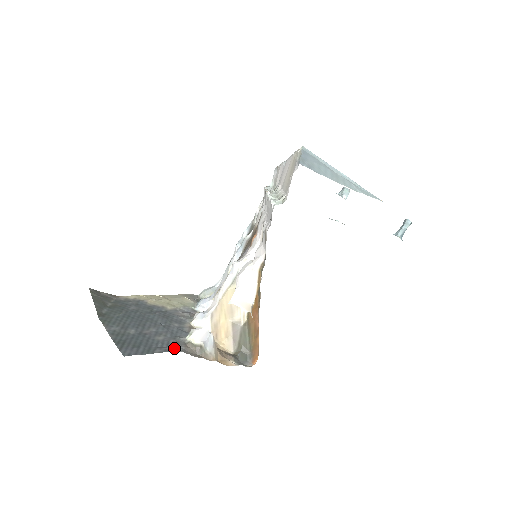
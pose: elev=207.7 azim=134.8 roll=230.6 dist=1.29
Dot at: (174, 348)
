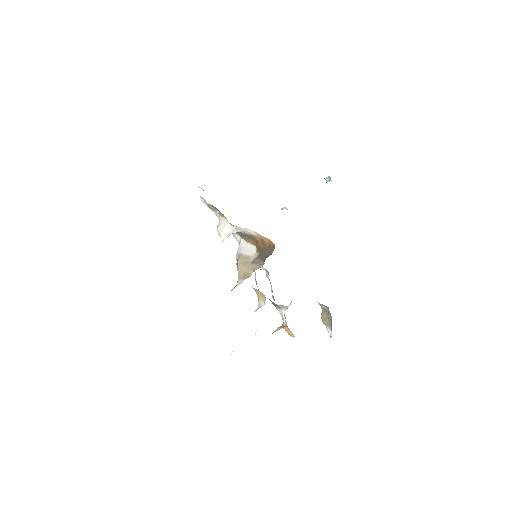
Dot at: occluded
